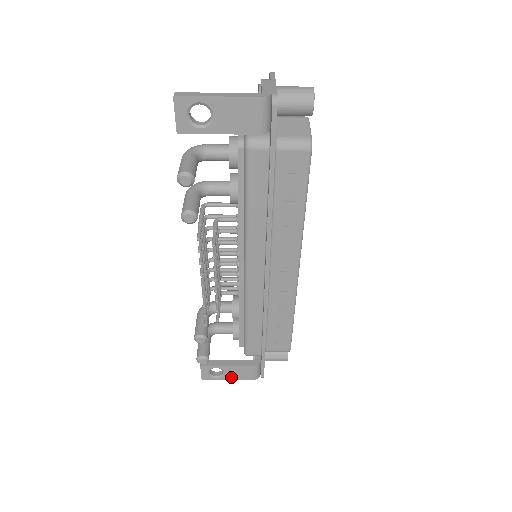
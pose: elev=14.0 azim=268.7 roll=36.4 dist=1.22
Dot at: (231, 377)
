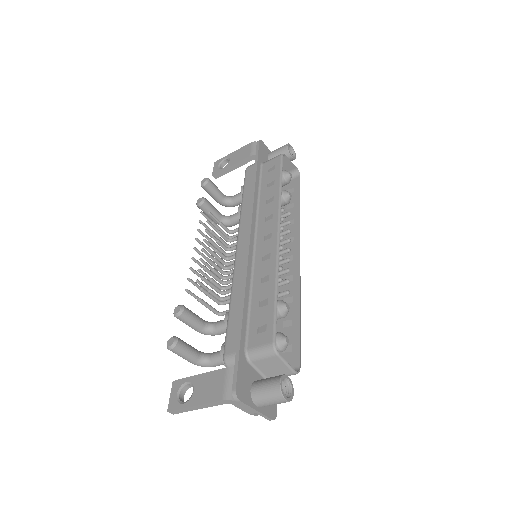
Dot at: (199, 399)
